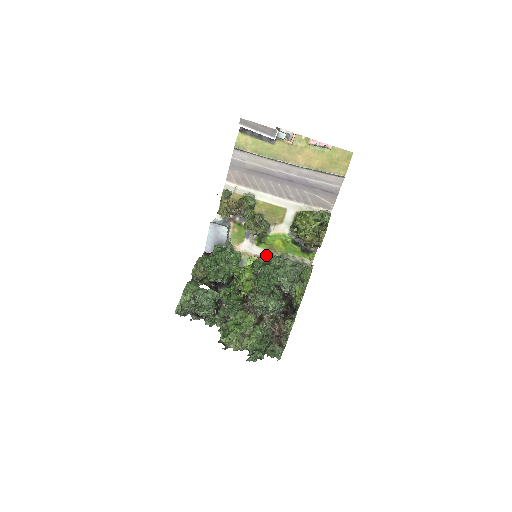
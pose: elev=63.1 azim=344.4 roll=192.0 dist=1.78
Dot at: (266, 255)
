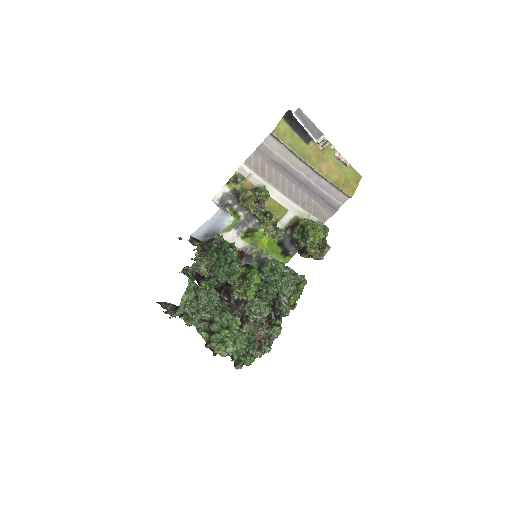
Dot at: (246, 249)
